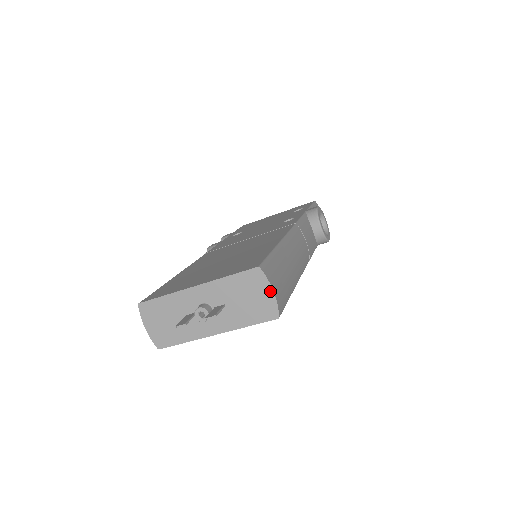
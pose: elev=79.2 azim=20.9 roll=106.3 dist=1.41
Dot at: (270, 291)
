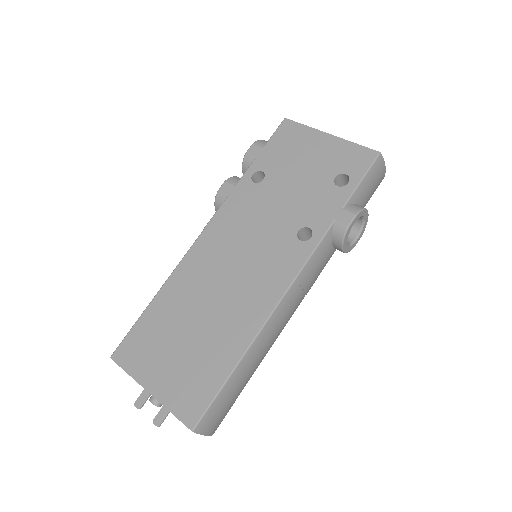
Dot at: (204, 434)
